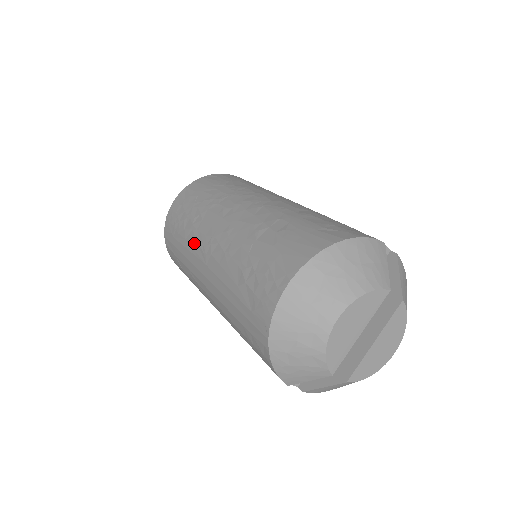
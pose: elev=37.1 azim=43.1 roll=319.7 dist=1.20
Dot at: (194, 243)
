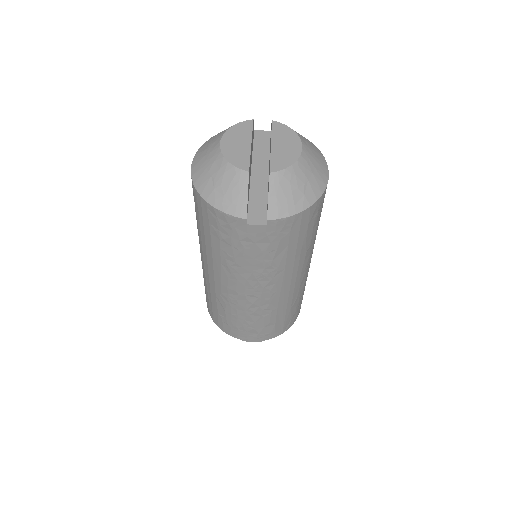
Dot at: (203, 273)
